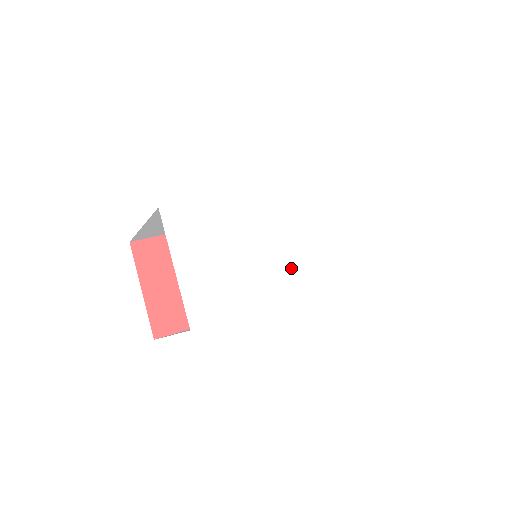
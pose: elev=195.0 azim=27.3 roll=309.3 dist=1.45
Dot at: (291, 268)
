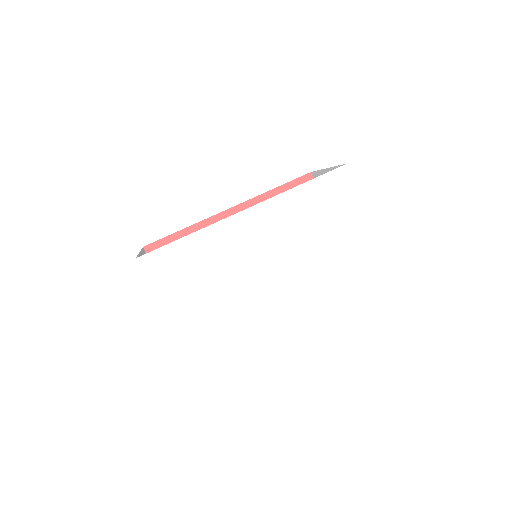
Dot at: (277, 287)
